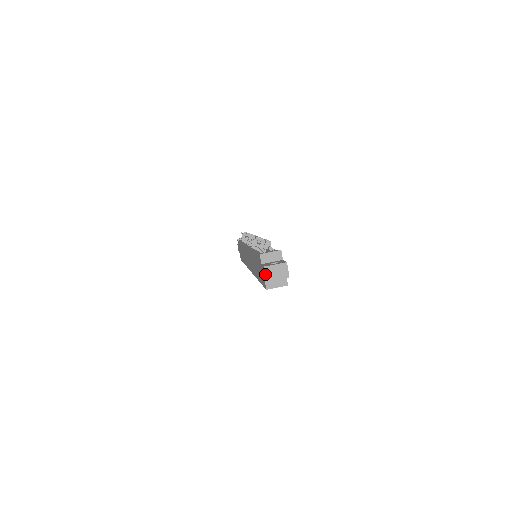
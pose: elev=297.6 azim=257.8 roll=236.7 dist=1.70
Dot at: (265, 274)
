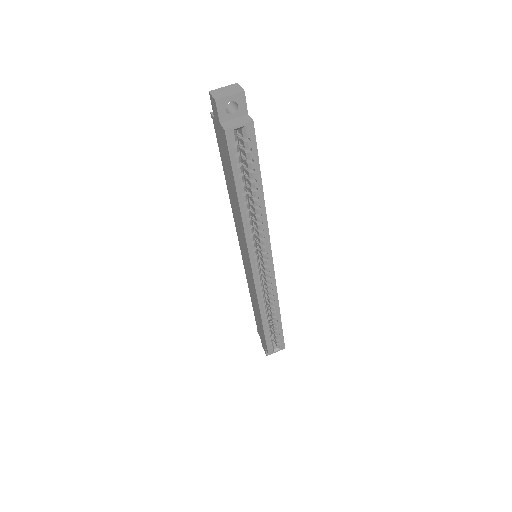
Dot at: (212, 98)
